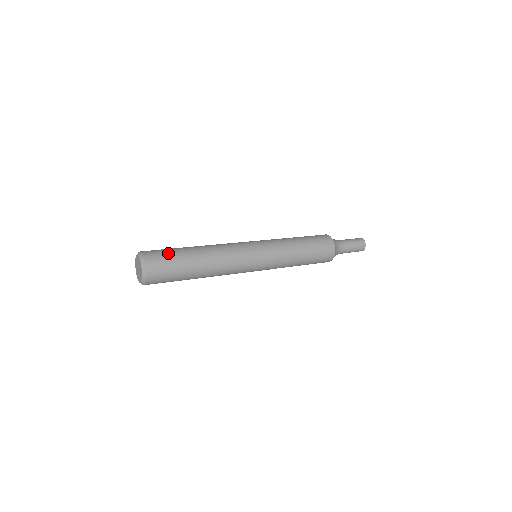
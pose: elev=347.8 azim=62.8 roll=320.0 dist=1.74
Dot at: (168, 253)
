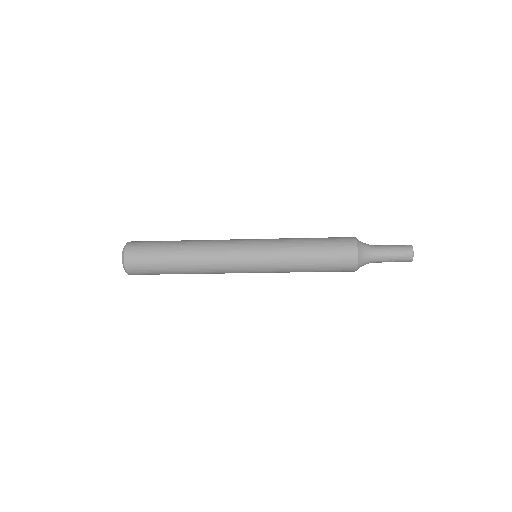
Dot at: occluded
